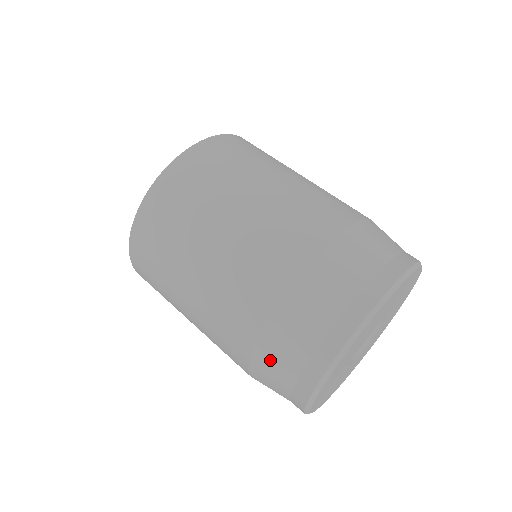
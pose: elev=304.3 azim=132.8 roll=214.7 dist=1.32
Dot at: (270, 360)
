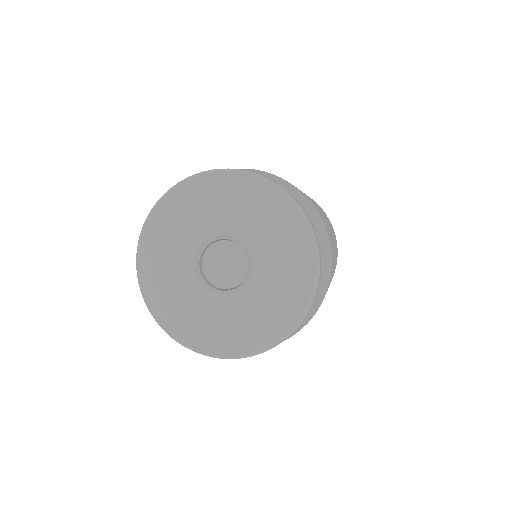
Dot at: occluded
